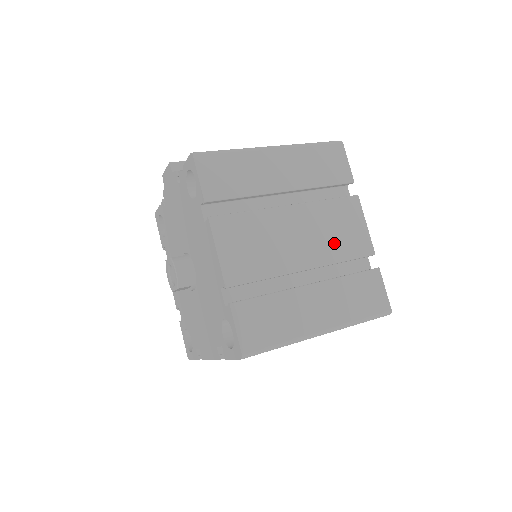
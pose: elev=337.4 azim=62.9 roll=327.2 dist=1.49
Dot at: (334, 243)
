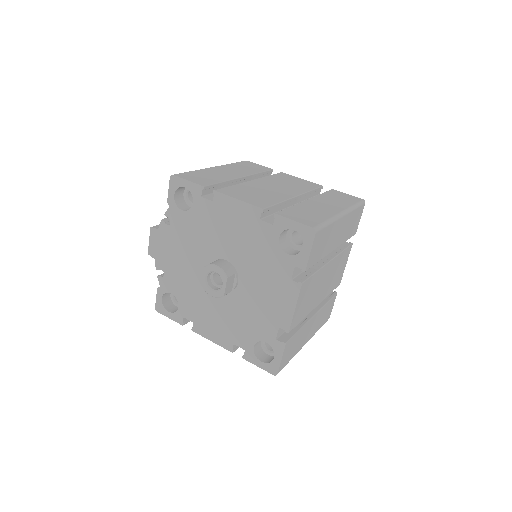
Dot at: (296, 186)
